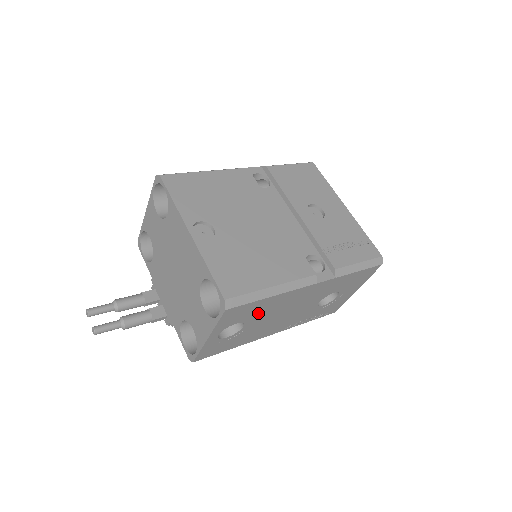
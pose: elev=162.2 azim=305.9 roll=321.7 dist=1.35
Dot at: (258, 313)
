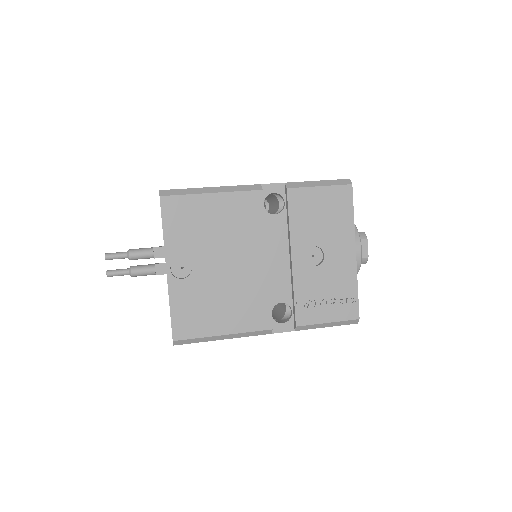
Dot at: occluded
